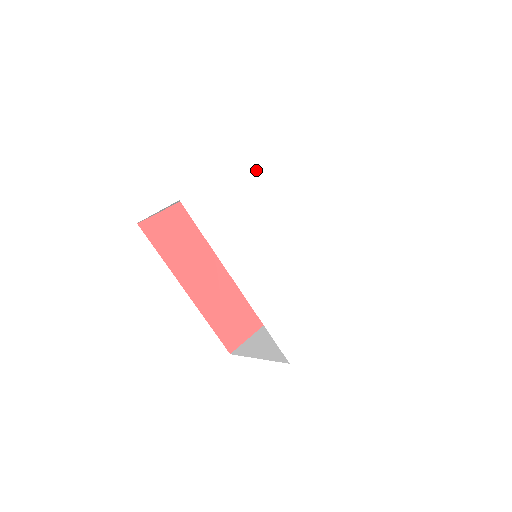
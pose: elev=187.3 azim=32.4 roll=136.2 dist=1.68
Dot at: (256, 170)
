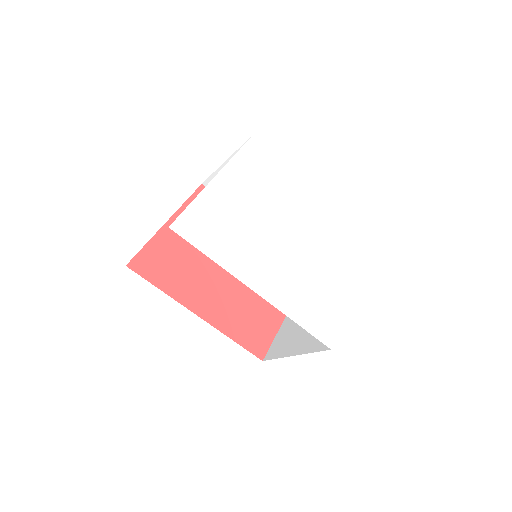
Dot at: (230, 171)
